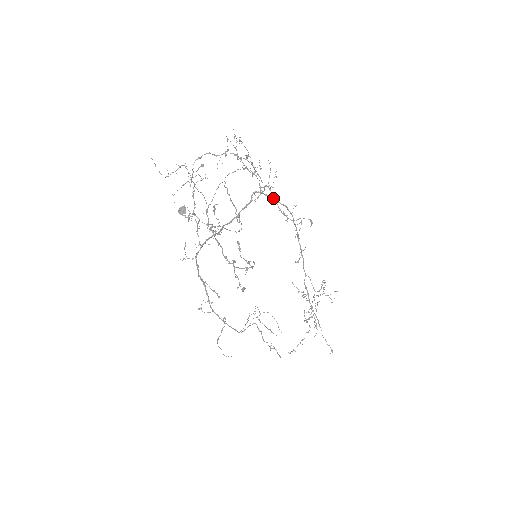
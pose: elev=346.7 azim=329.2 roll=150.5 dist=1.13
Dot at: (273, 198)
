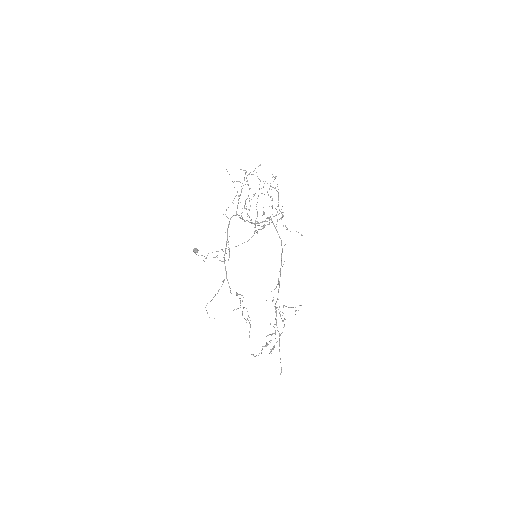
Dot at: occluded
